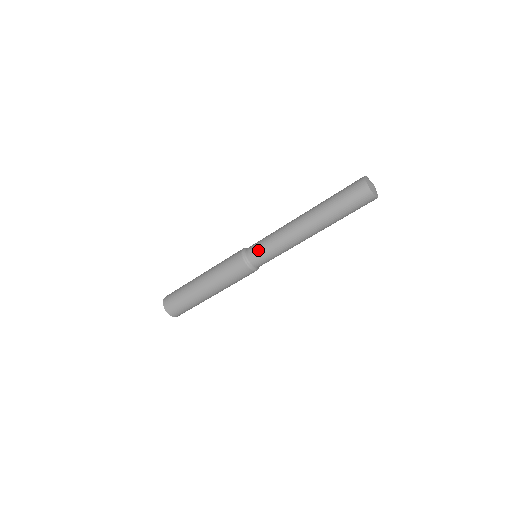
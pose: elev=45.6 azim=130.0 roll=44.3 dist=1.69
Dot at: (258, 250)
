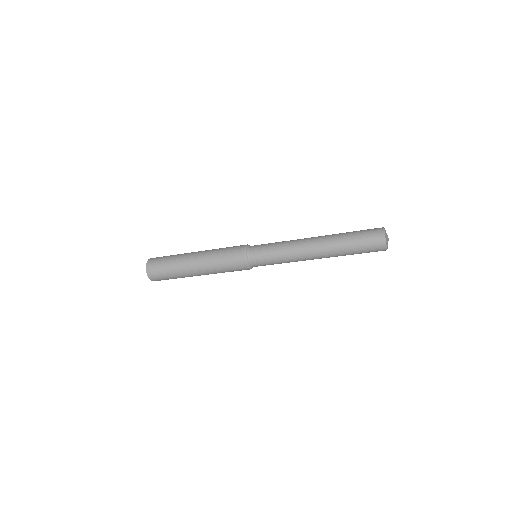
Dot at: (265, 263)
